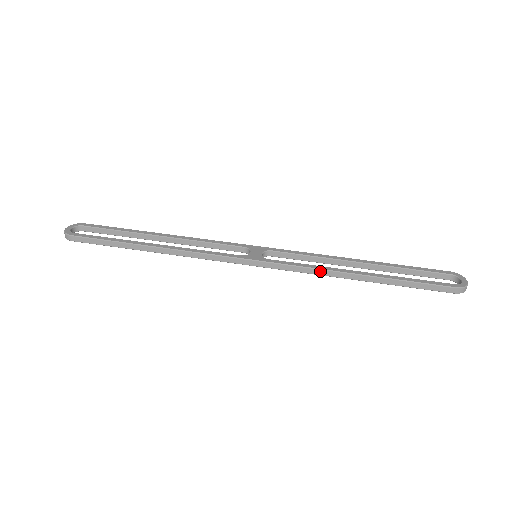
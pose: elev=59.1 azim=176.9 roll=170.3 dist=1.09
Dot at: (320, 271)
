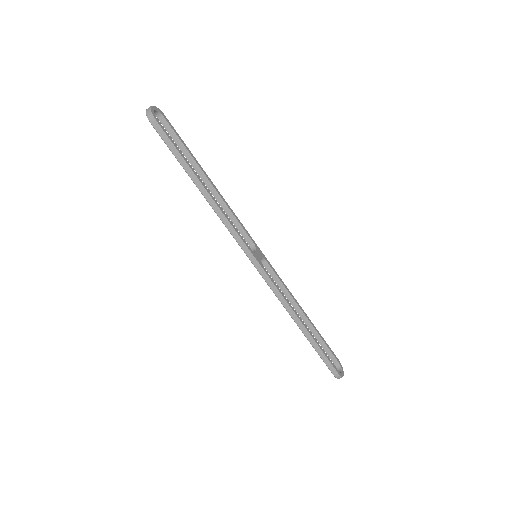
Dot at: (285, 302)
